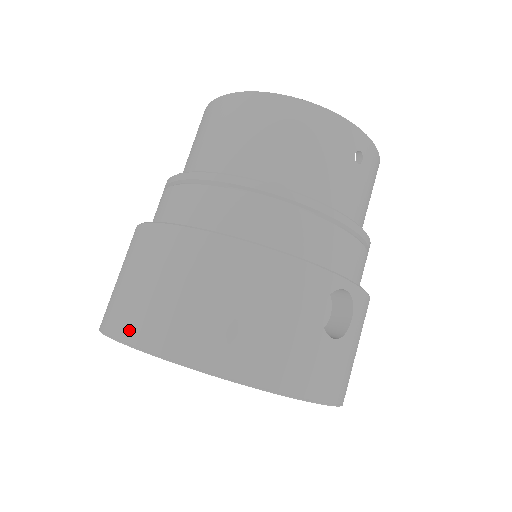
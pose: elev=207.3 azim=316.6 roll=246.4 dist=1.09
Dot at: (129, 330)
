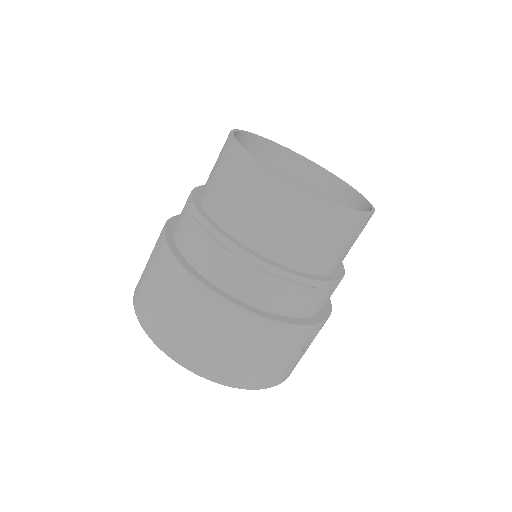
Dot at: (175, 352)
